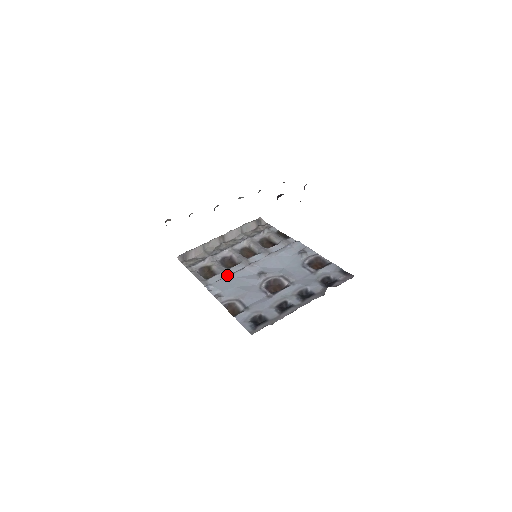
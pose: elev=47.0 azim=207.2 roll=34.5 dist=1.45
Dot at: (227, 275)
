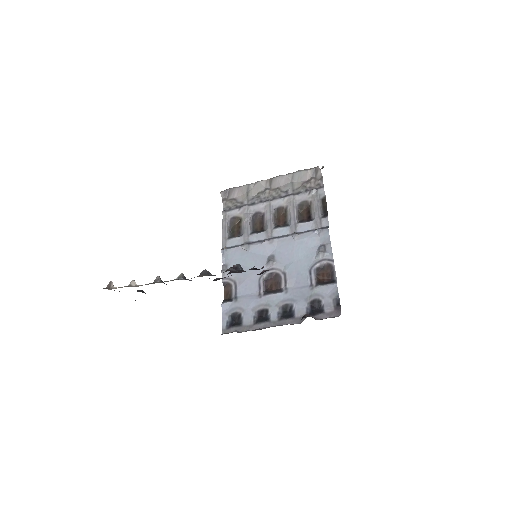
Dot at: (244, 245)
